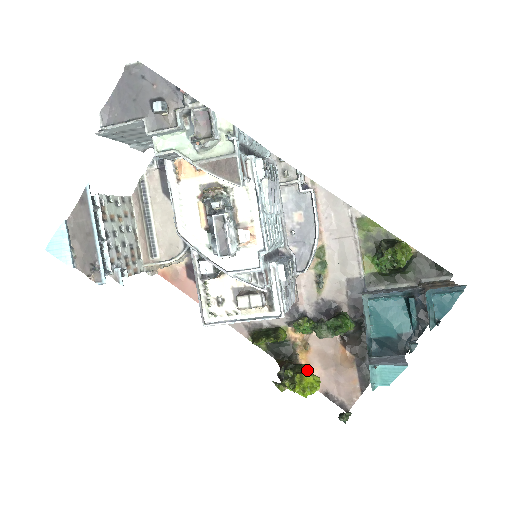
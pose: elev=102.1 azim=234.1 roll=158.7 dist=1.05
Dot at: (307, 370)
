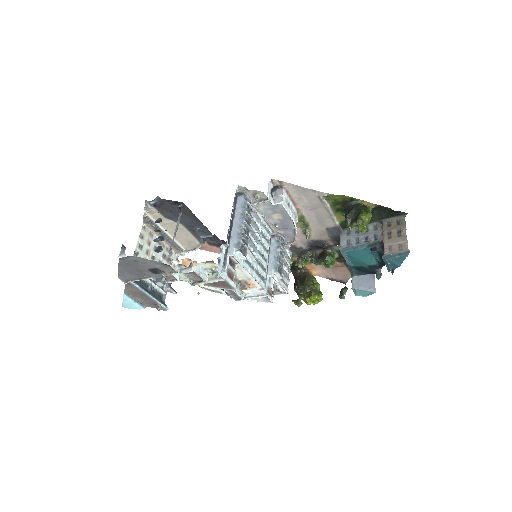
Dot at: (312, 285)
